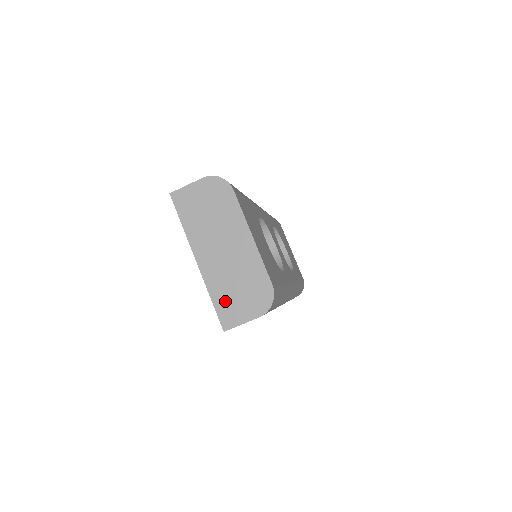
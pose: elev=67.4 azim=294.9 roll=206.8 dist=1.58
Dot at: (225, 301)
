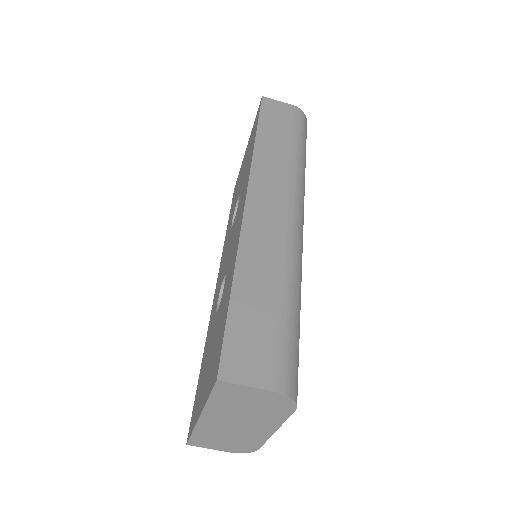
Dot at: (205, 439)
